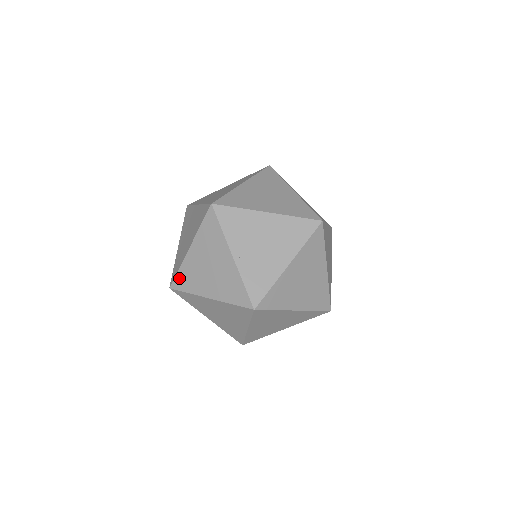
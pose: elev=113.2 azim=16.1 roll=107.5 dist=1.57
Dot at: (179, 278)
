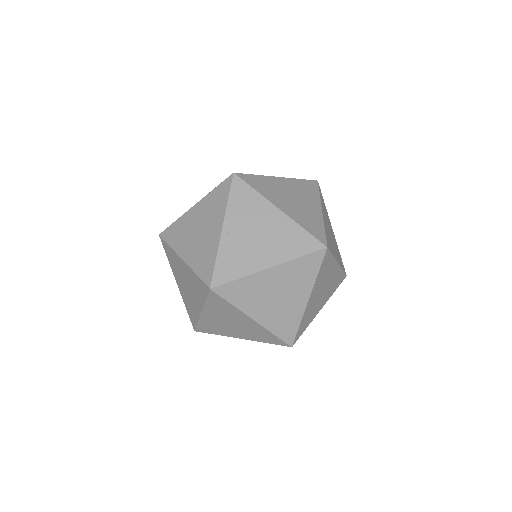
Dot at: (171, 229)
